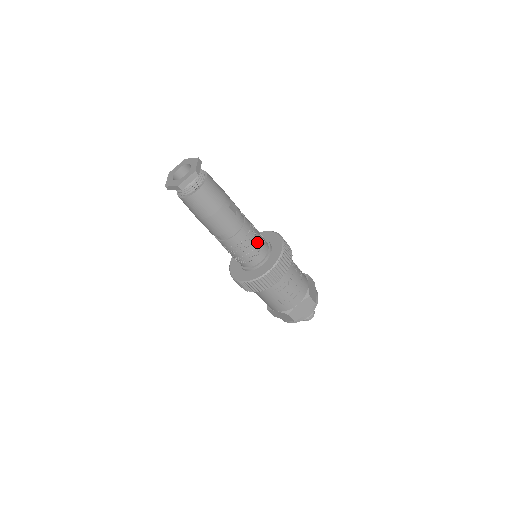
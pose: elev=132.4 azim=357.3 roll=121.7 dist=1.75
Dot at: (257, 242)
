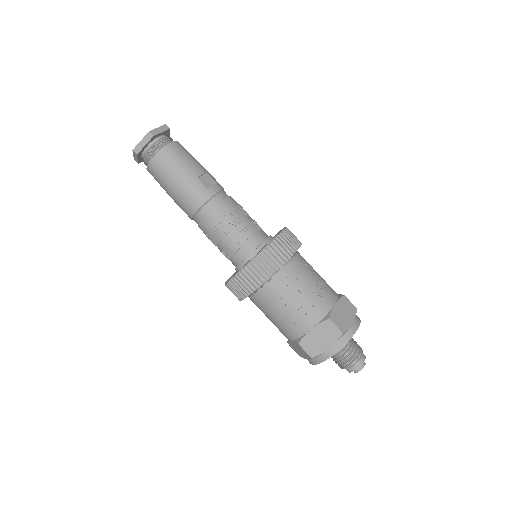
Dot at: (242, 228)
